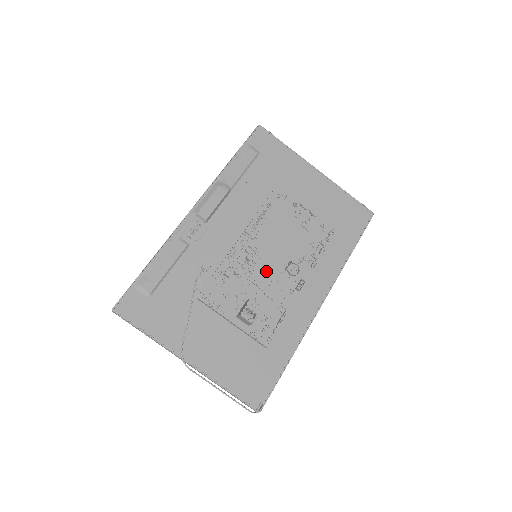
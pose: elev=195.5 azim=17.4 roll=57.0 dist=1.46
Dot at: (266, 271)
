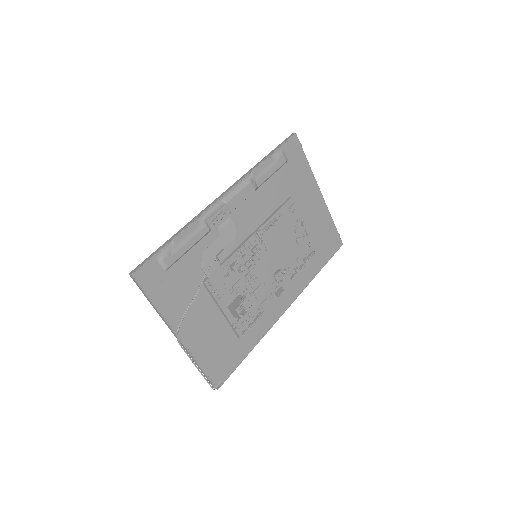
Dot at: (260, 272)
